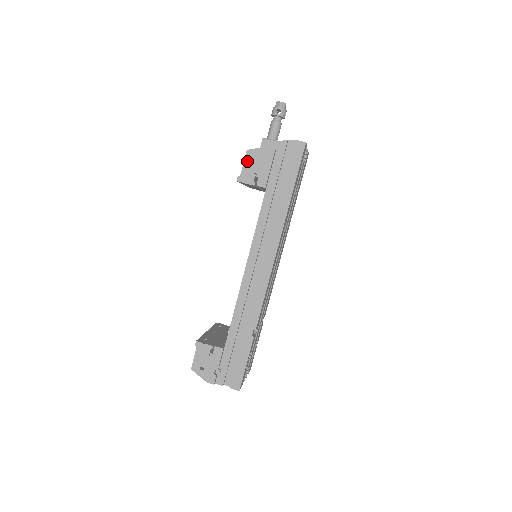
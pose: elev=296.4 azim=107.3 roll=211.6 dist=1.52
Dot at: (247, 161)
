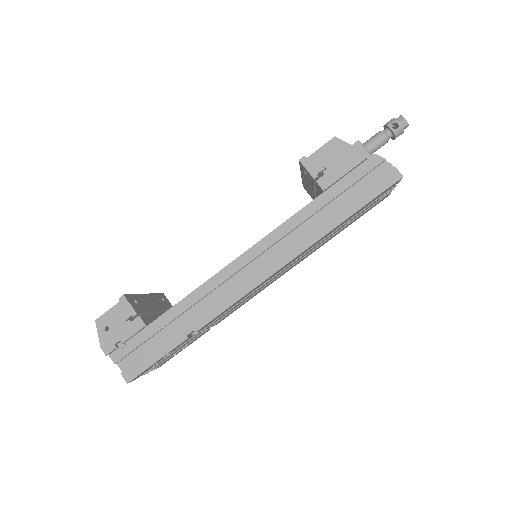
Dot at: (326, 148)
